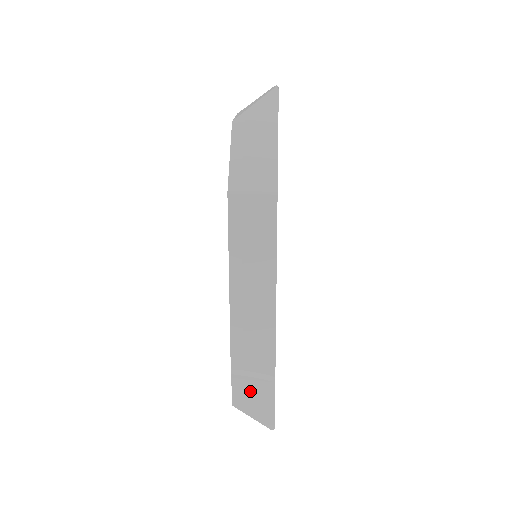
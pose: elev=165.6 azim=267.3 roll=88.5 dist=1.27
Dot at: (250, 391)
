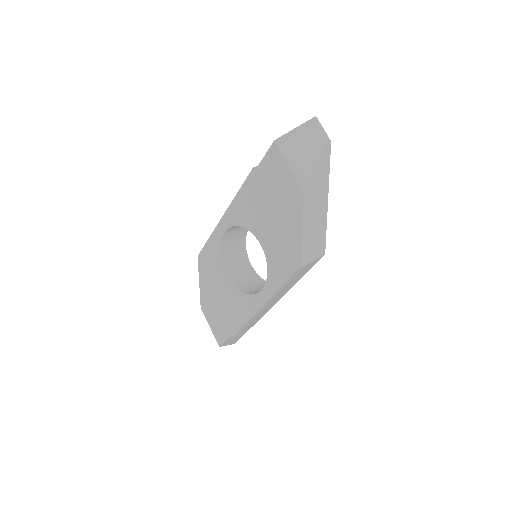
Dot at: (235, 337)
